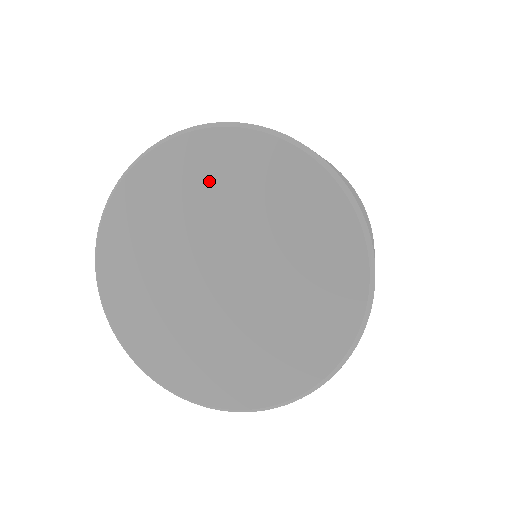
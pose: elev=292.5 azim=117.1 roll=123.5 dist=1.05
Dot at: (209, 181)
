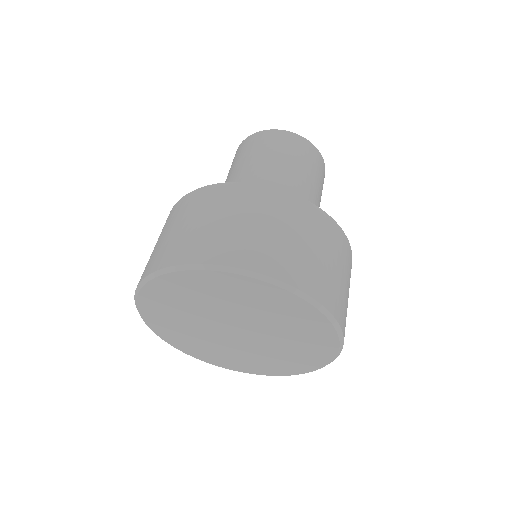
Dot at: (198, 295)
